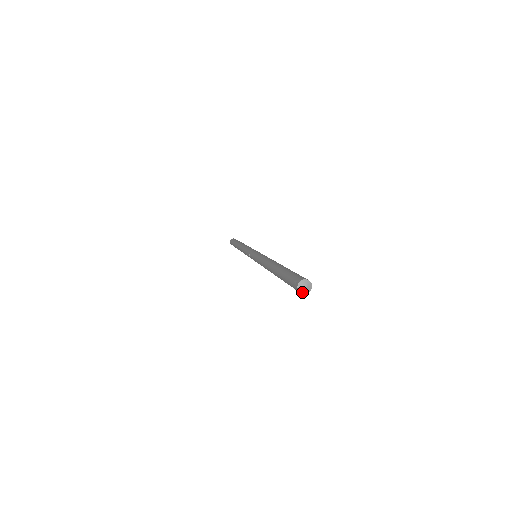
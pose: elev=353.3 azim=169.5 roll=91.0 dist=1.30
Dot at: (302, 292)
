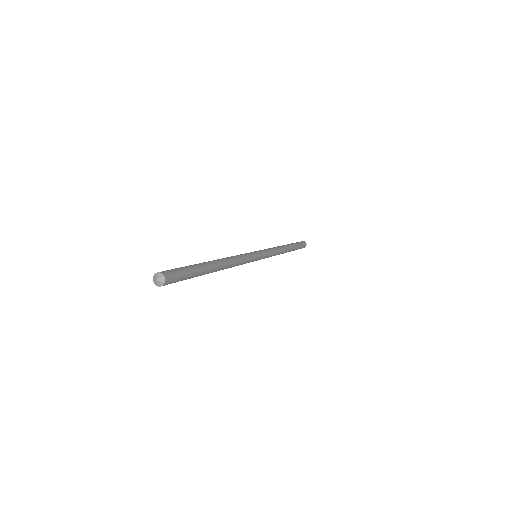
Dot at: (158, 285)
